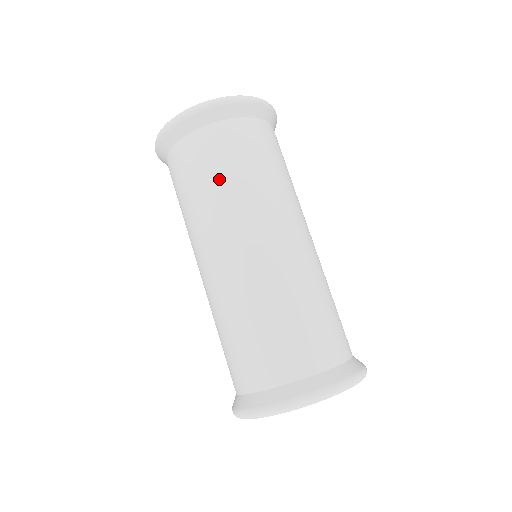
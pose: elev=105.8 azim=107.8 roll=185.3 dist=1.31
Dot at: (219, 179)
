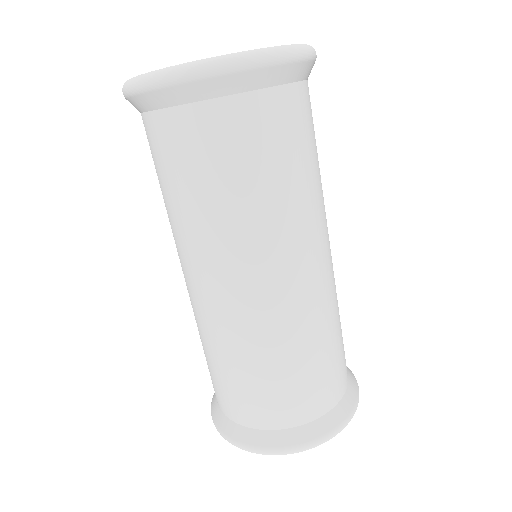
Dot at: (215, 191)
